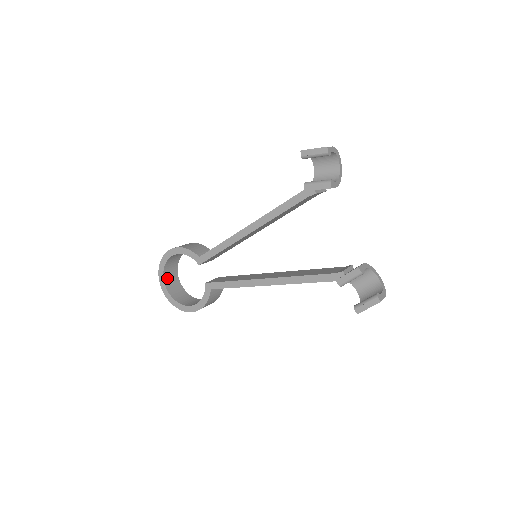
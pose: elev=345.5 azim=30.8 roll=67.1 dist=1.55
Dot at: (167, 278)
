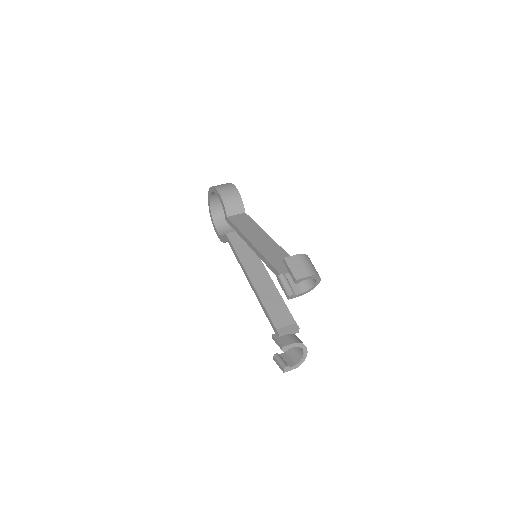
Dot at: (214, 197)
